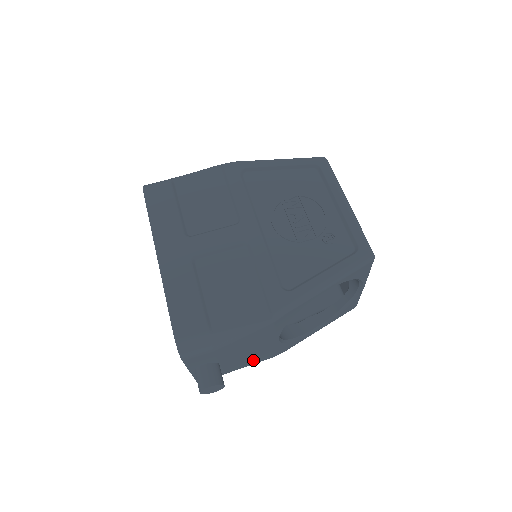
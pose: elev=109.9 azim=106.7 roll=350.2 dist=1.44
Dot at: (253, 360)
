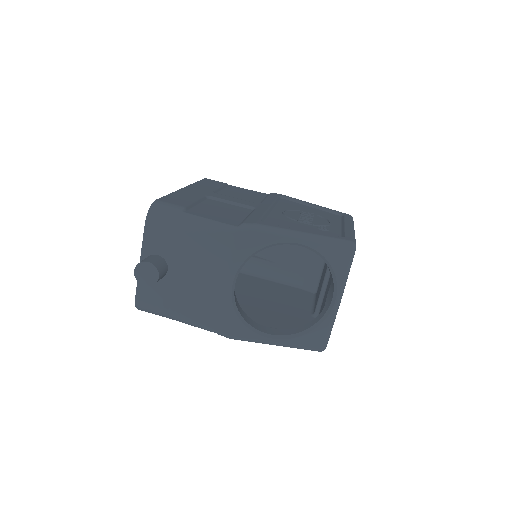
Dot at: (196, 308)
